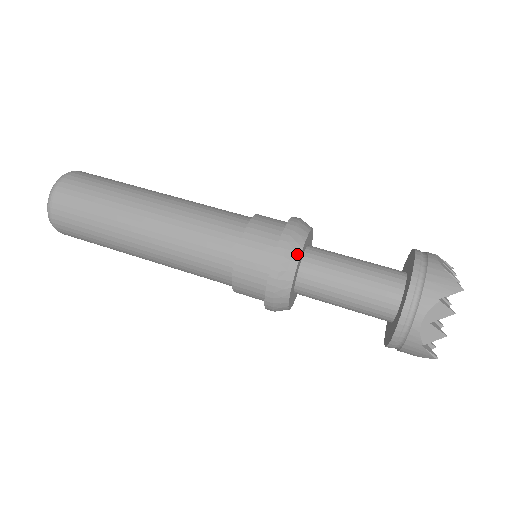
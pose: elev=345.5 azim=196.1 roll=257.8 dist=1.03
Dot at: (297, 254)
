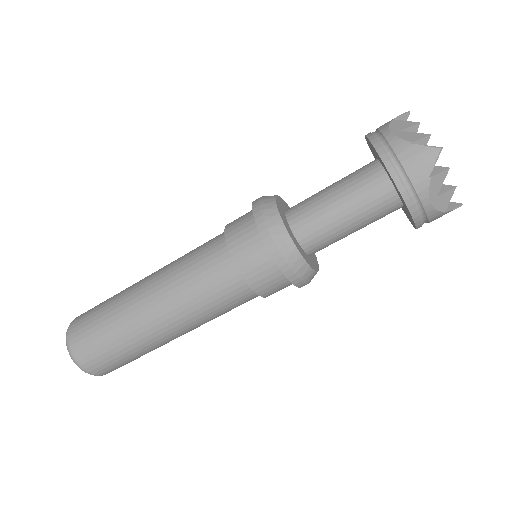
Dot at: (290, 243)
